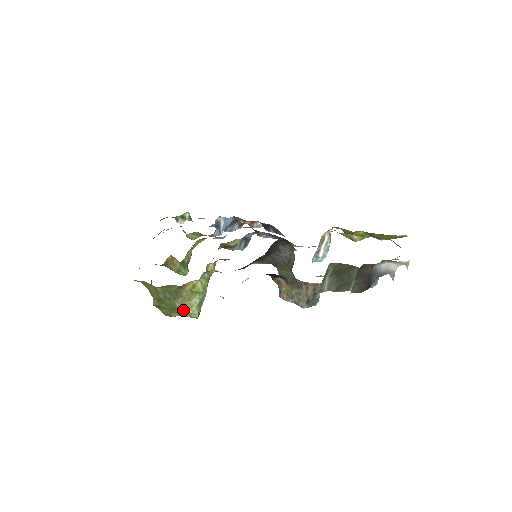
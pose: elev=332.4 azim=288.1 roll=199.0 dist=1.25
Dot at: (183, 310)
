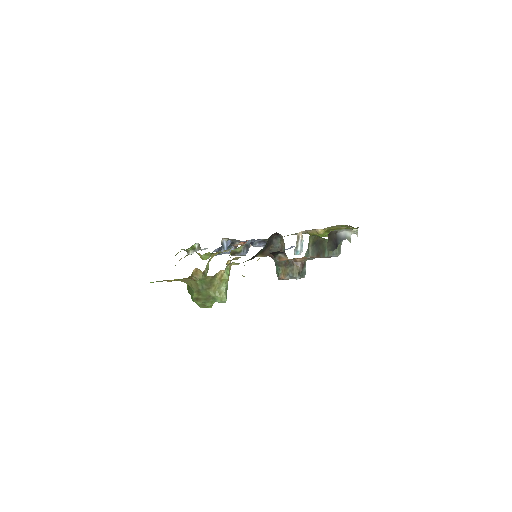
Dot at: (215, 297)
